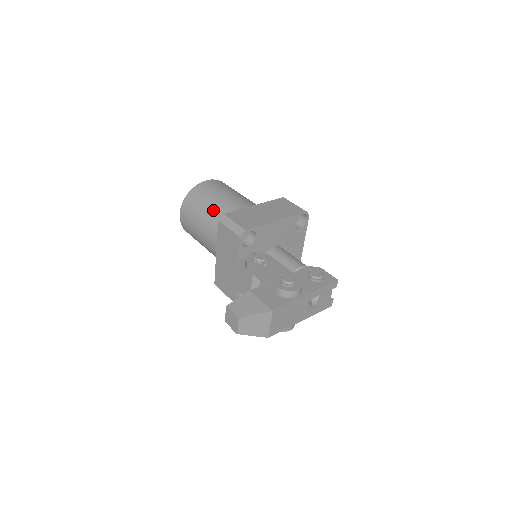
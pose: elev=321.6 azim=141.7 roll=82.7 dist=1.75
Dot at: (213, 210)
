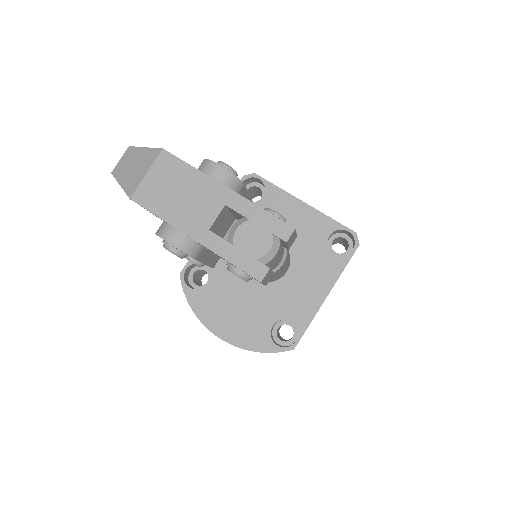
Dot at: occluded
